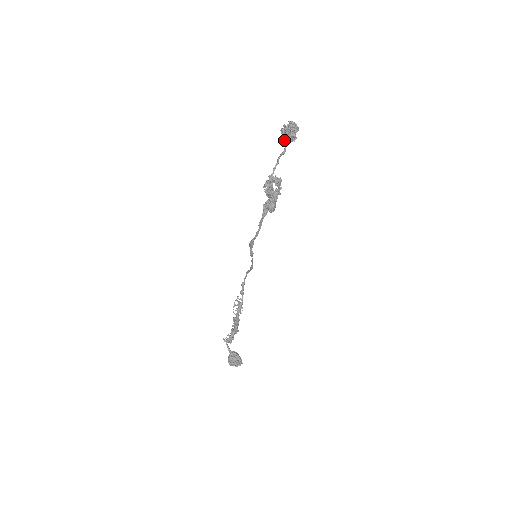
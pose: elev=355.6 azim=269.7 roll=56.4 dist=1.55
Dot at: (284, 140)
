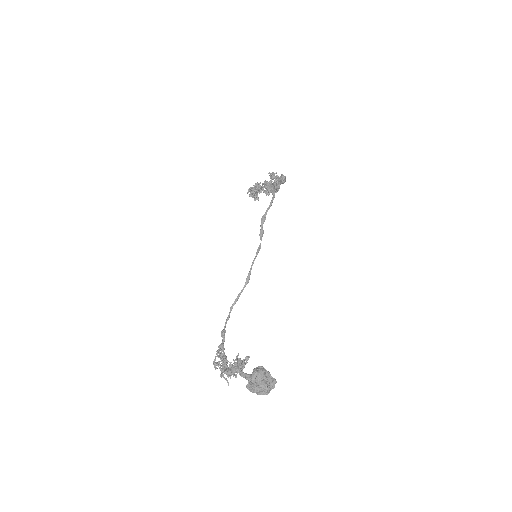
Dot at: (255, 191)
